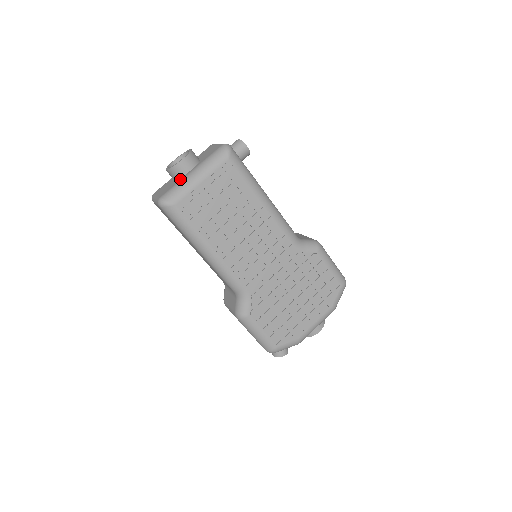
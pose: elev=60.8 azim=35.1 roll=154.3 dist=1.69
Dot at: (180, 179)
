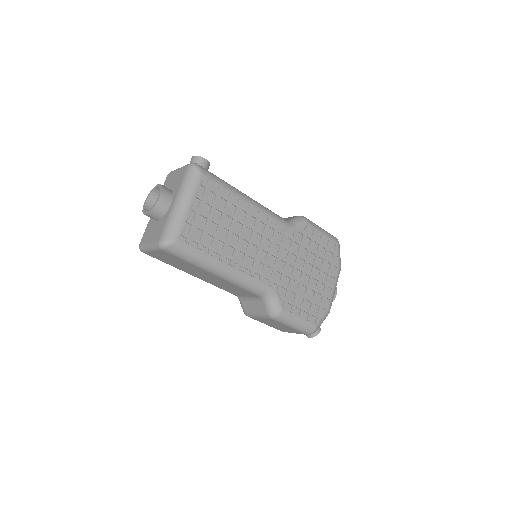
Dot at: (167, 215)
